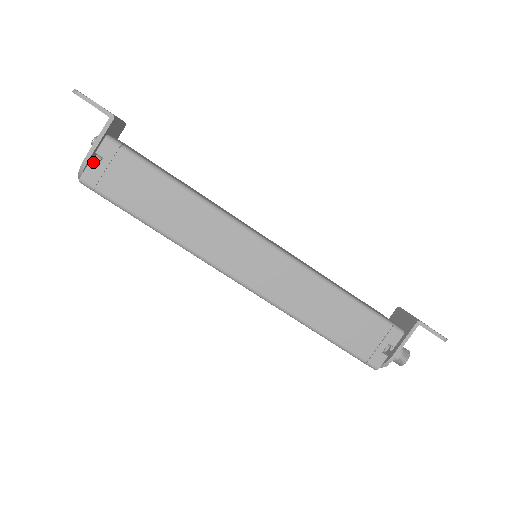
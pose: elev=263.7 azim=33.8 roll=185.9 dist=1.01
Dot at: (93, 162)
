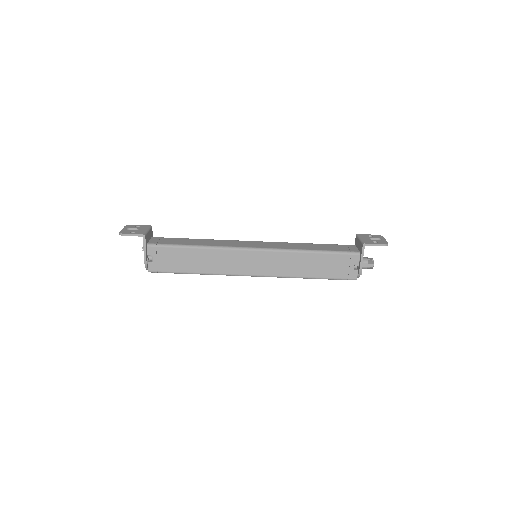
Dot at: (149, 259)
